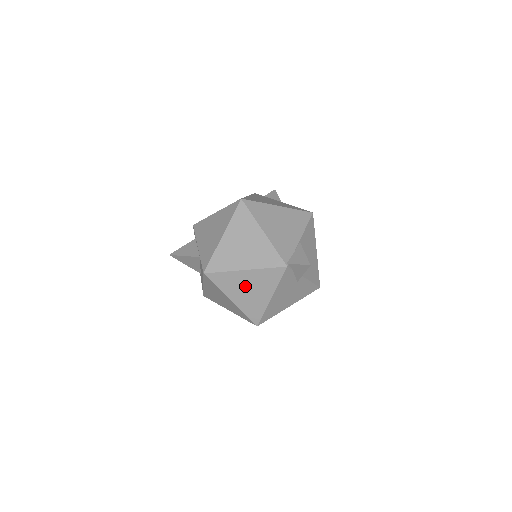
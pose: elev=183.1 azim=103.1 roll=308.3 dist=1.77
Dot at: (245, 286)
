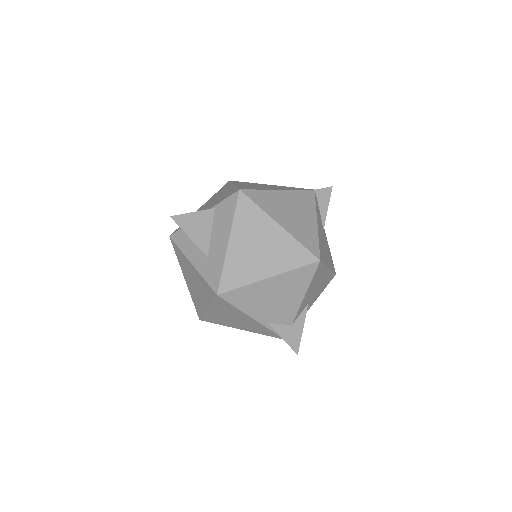
Dot at: (287, 208)
